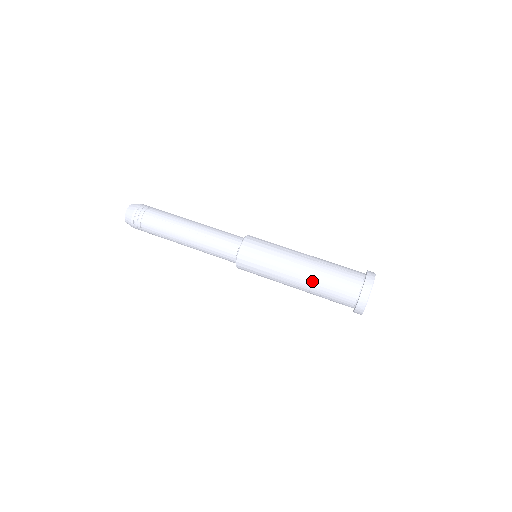
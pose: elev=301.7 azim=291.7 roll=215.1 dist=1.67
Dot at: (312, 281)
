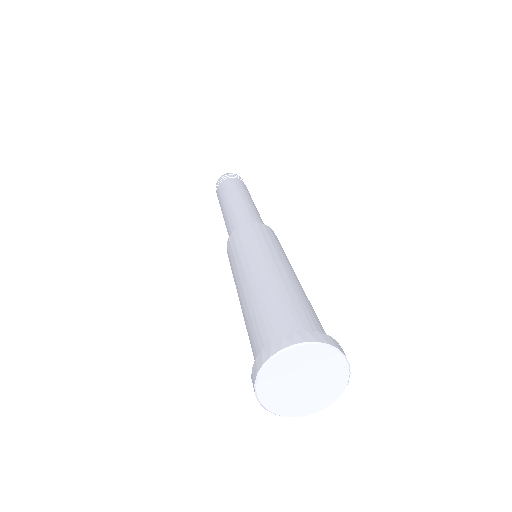
Dot at: (248, 298)
